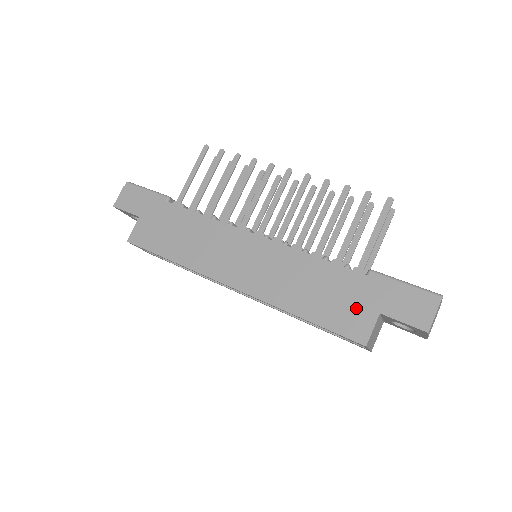
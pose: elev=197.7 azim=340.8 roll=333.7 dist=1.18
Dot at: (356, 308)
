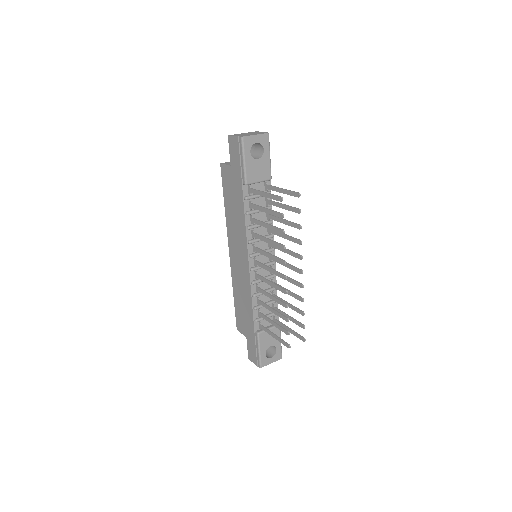
Dot at: (244, 326)
